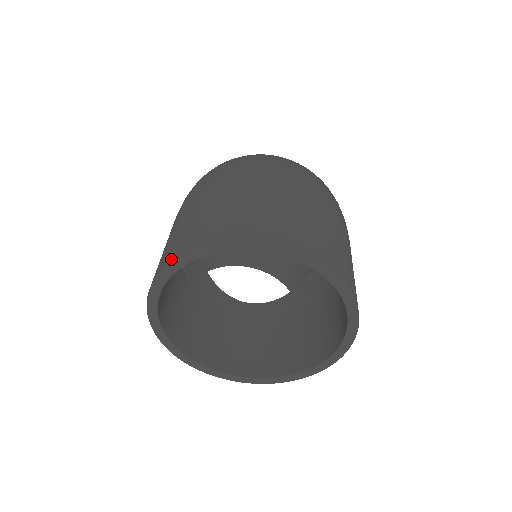
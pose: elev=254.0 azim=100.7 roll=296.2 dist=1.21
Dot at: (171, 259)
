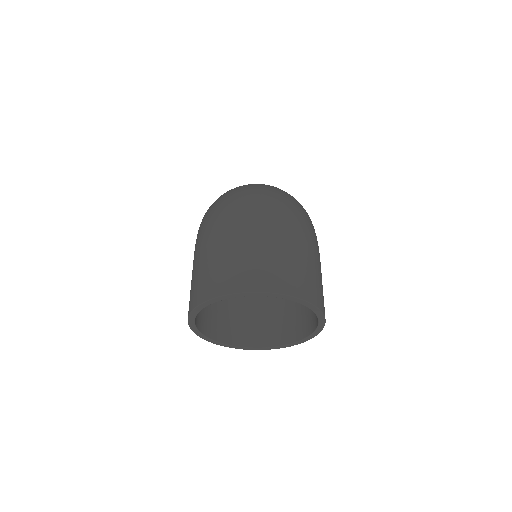
Dot at: (199, 302)
